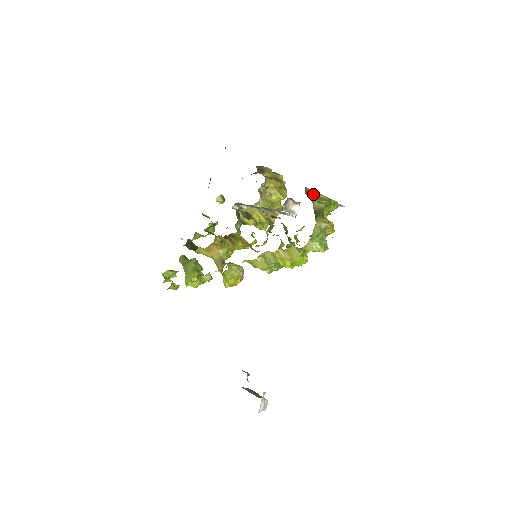
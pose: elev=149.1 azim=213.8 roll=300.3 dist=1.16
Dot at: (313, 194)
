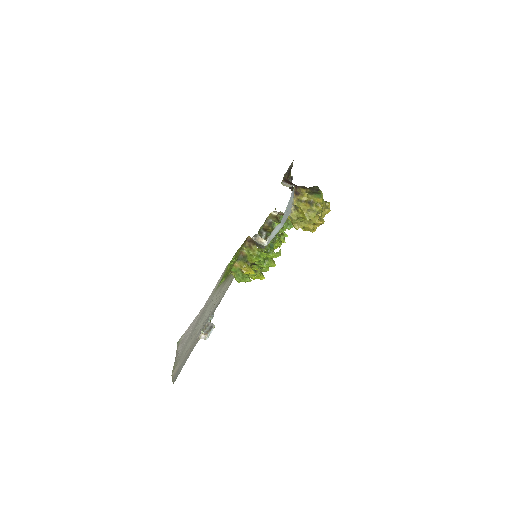
Dot at: (252, 242)
